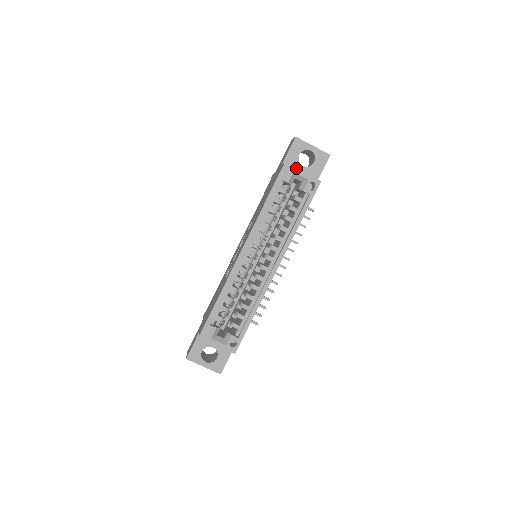
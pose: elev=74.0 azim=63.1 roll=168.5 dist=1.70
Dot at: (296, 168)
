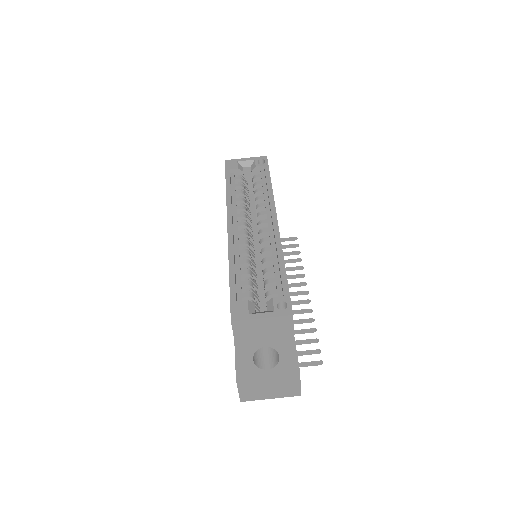
Dot at: (238, 159)
